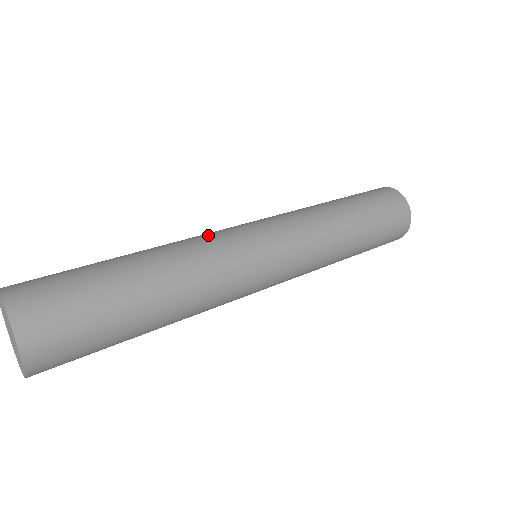
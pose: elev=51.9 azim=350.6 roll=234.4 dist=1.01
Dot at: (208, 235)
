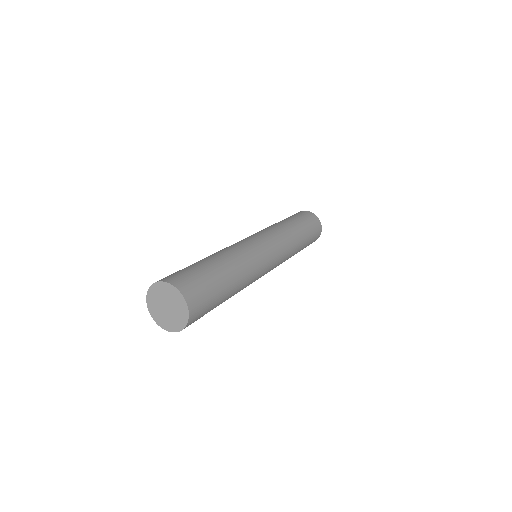
Dot at: (231, 245)
